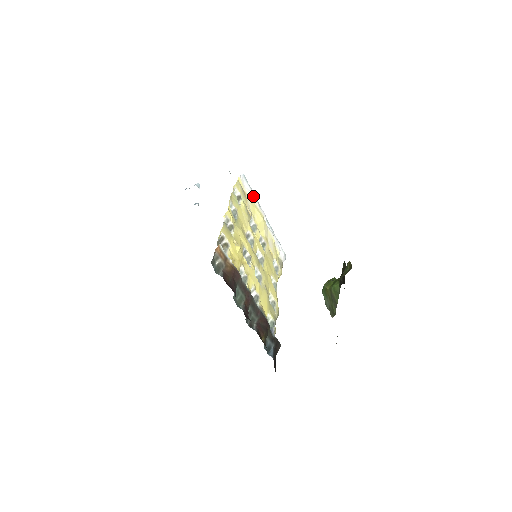
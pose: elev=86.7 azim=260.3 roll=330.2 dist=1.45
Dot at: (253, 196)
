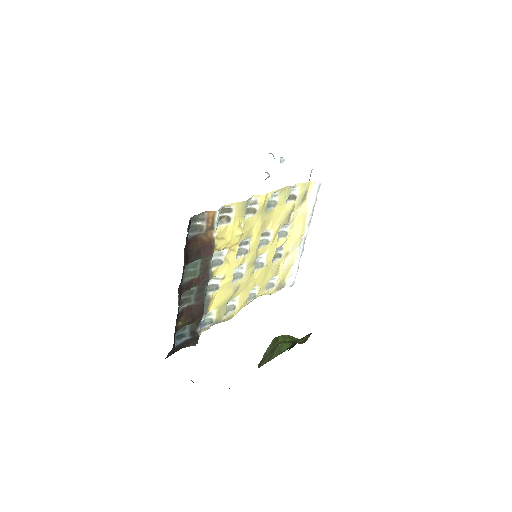
Dot at: (311, 209)
